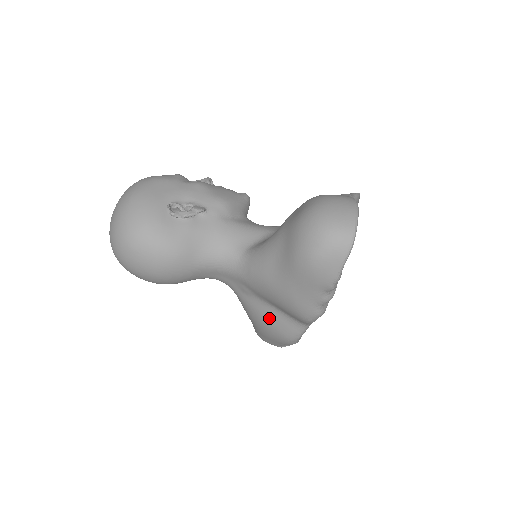
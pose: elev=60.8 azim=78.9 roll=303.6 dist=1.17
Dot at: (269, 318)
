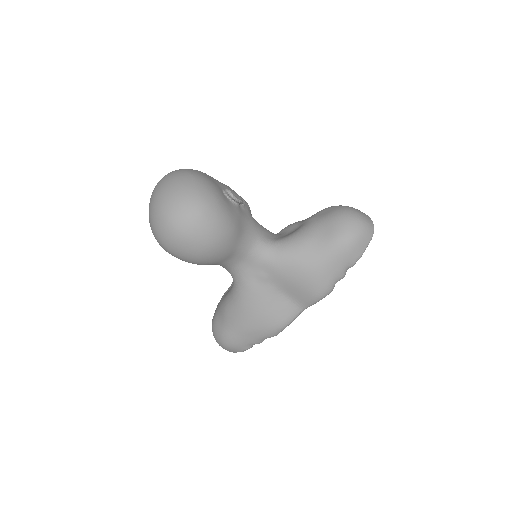
Dot at: (271, 305)
